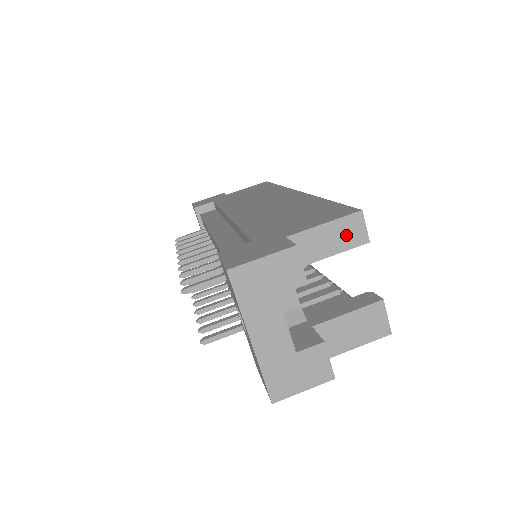
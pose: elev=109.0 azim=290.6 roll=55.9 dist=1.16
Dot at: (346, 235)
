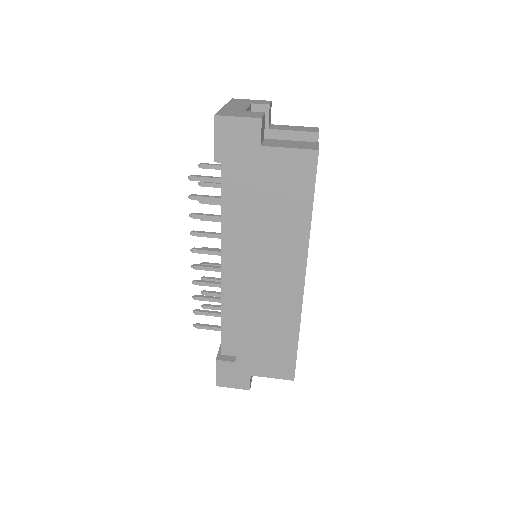
Dot at: (305, 129)
